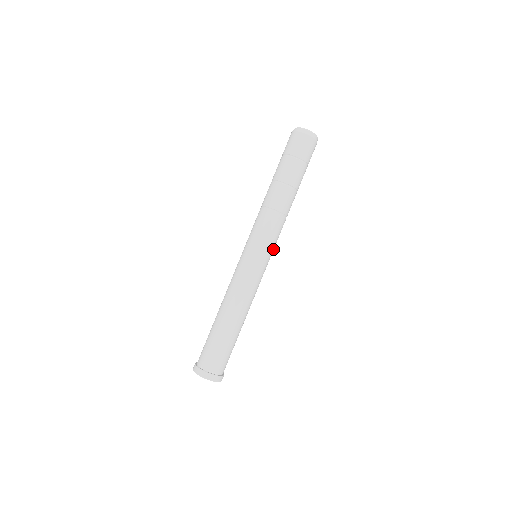
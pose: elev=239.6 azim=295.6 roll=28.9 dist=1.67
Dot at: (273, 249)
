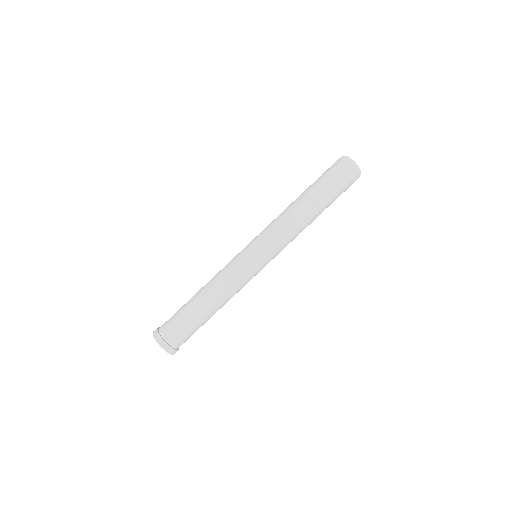
Dot at: (274, 257)
